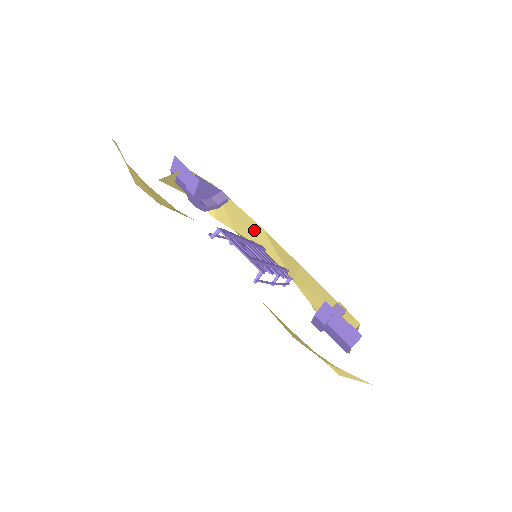
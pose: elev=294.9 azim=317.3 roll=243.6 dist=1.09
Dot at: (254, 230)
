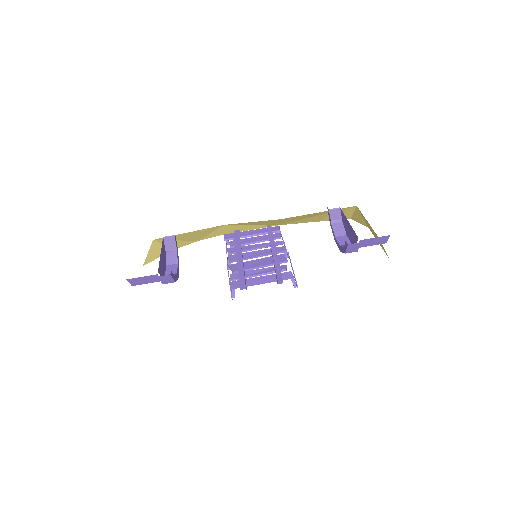
Dot at: (217, 230)
